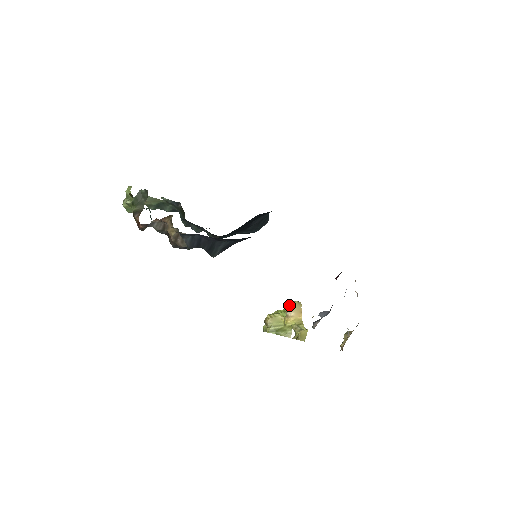
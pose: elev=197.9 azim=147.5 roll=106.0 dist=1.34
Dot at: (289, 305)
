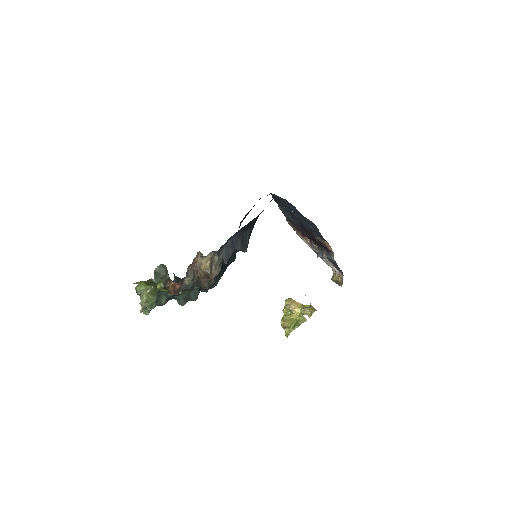
Dot at: (286, 304)
